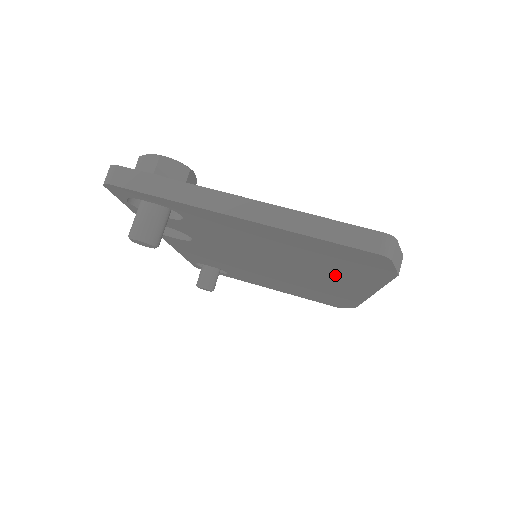
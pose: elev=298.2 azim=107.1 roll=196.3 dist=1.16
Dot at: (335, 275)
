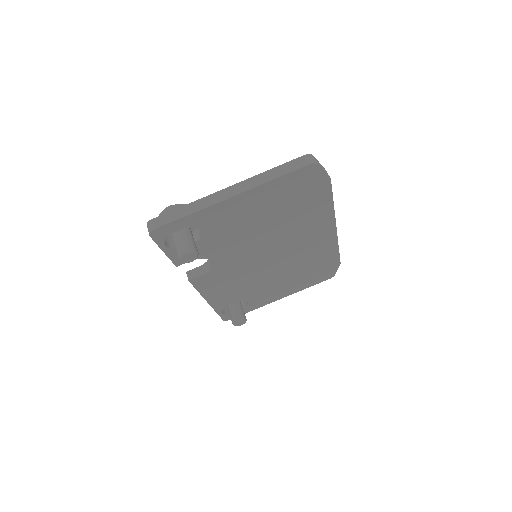
Dot at: (305, 220)
